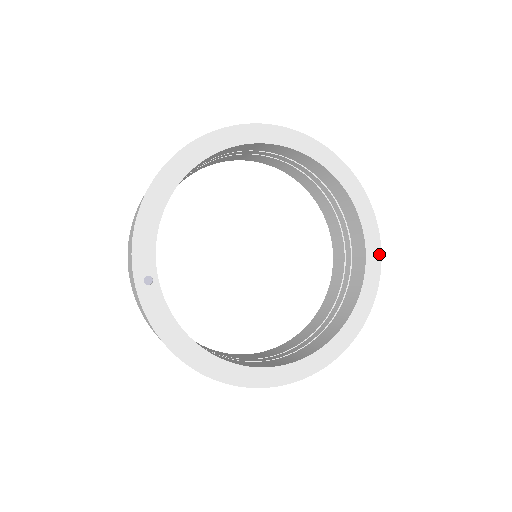
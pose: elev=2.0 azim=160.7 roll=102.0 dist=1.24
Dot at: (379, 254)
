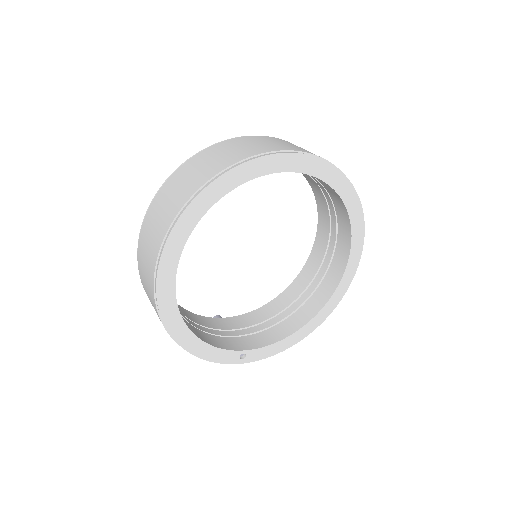
Dot at: (325, 164)
